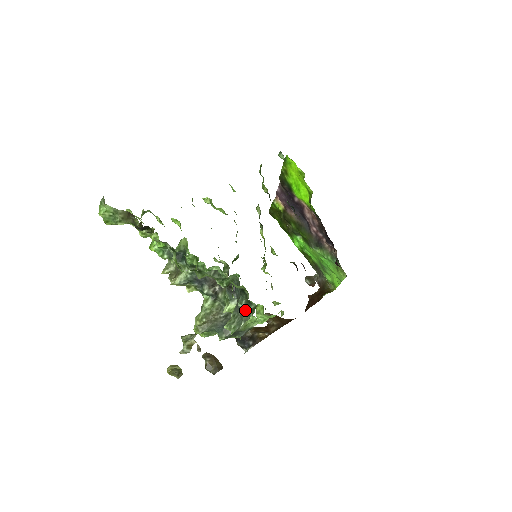
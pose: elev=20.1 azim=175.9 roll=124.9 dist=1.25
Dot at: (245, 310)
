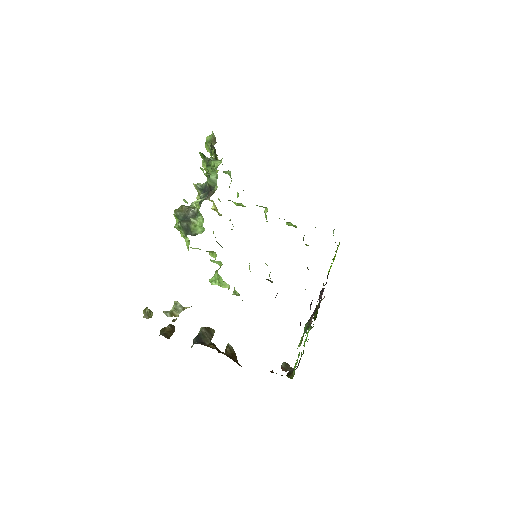
Dot at: occluded
